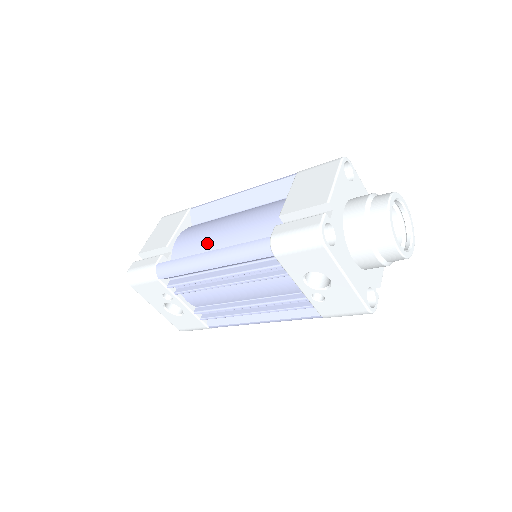
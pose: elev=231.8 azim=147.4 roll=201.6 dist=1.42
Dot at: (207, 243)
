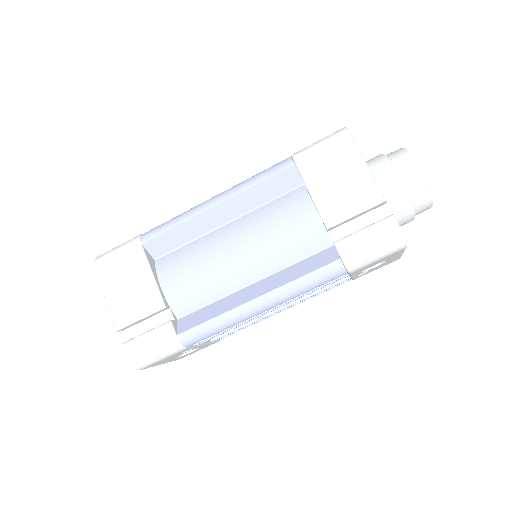
Dot at: (225, 282)
